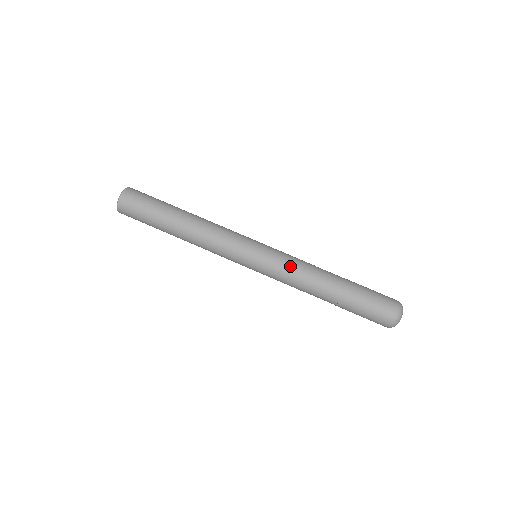
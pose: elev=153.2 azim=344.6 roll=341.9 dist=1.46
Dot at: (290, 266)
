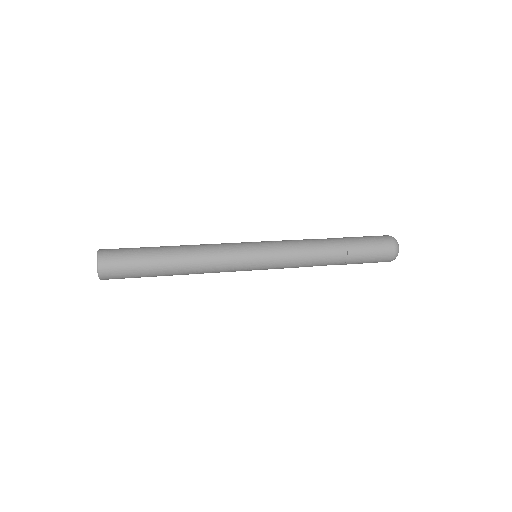
Dot at: (293, 245)
